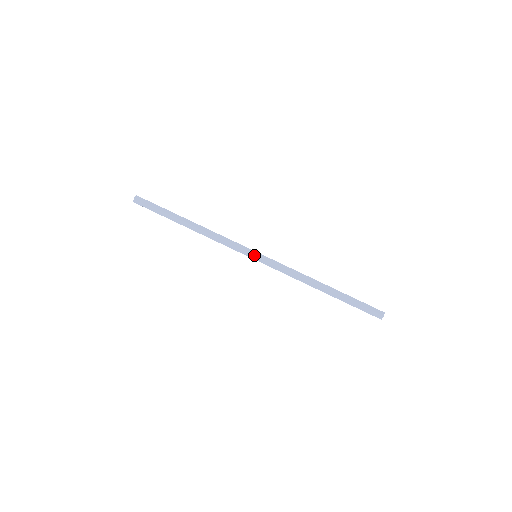
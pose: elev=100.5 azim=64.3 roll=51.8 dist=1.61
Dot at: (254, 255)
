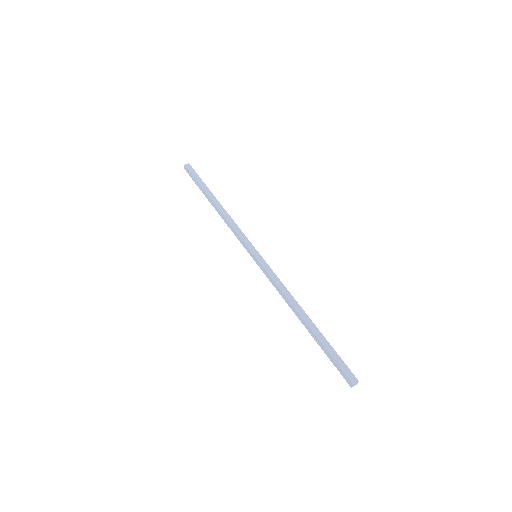
Dot at: (253, 254)
